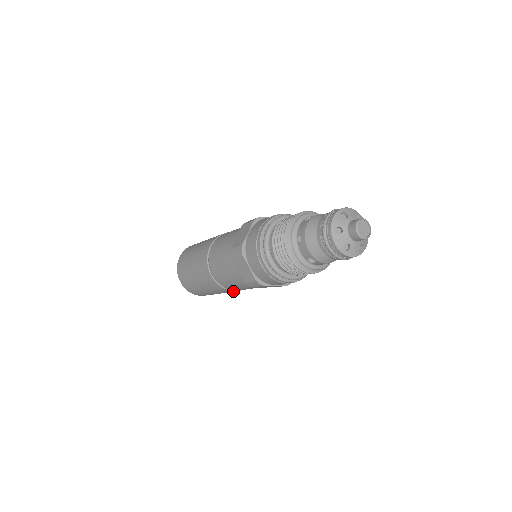
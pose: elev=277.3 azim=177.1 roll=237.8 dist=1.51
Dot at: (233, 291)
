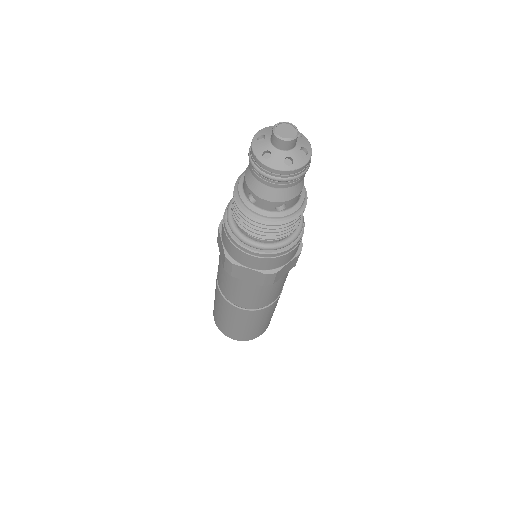
Dot at: (239, 309)
